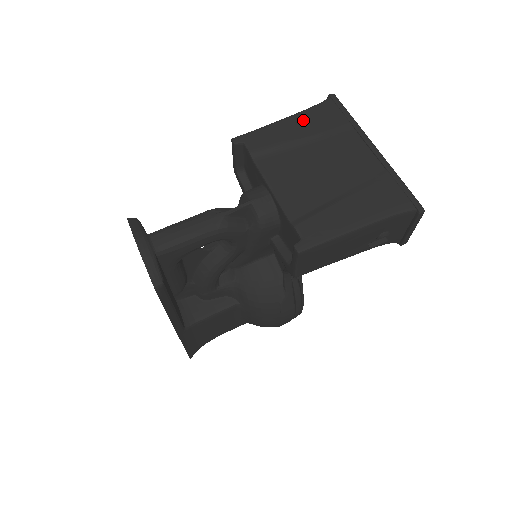
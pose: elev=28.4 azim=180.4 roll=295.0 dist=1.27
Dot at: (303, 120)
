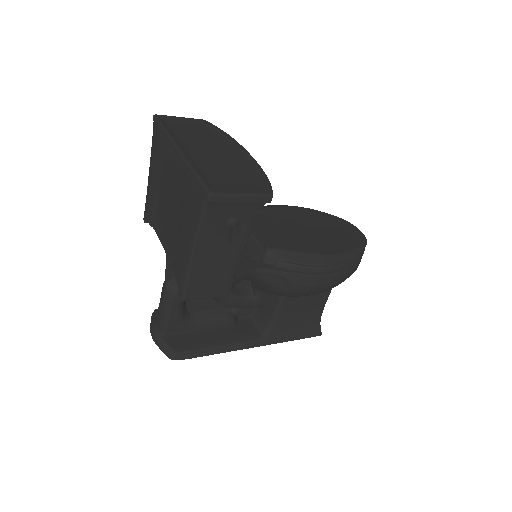
Dot at: (152, 165)
